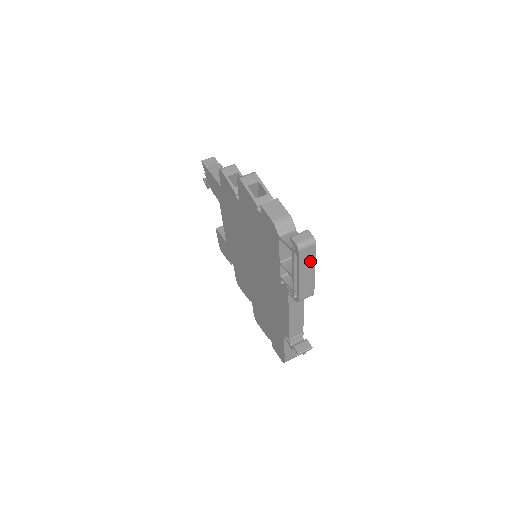
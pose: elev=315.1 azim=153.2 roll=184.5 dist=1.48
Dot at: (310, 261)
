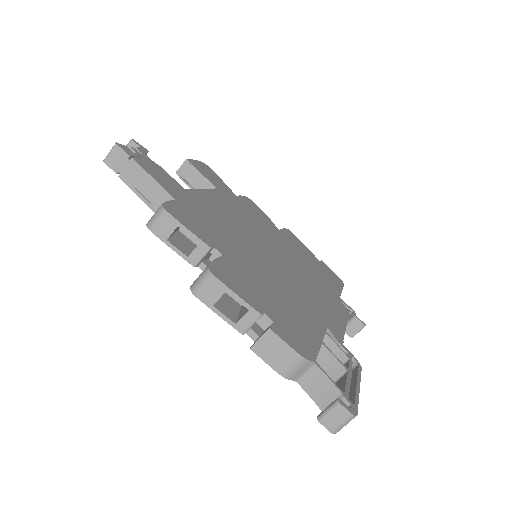
Dot at: occluded
